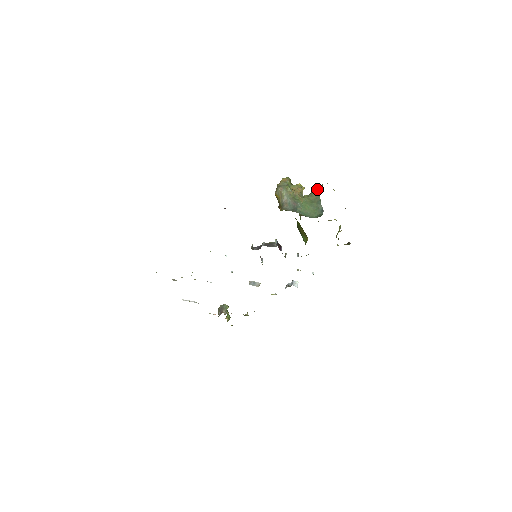
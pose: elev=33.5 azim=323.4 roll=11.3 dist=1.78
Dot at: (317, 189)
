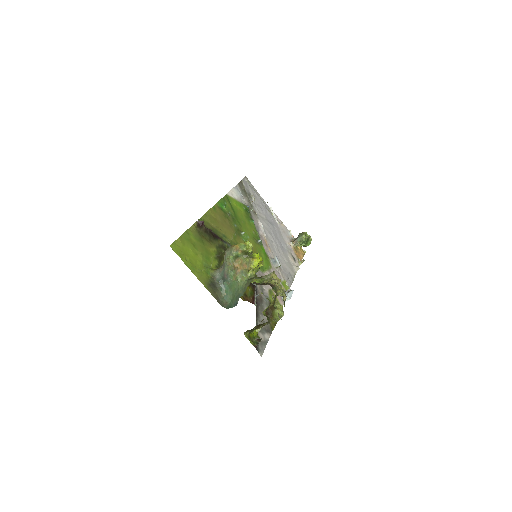
Dot at: (249, 284)
